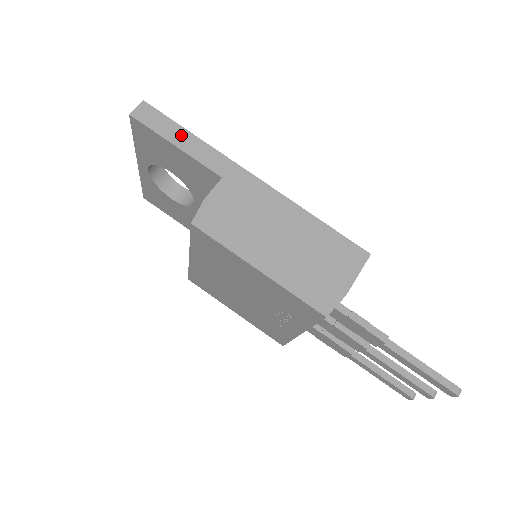
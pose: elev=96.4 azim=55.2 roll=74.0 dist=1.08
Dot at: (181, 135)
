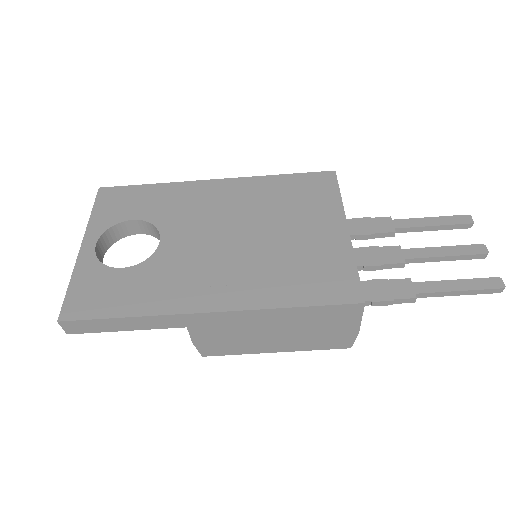
Dot at: (119, 323)
